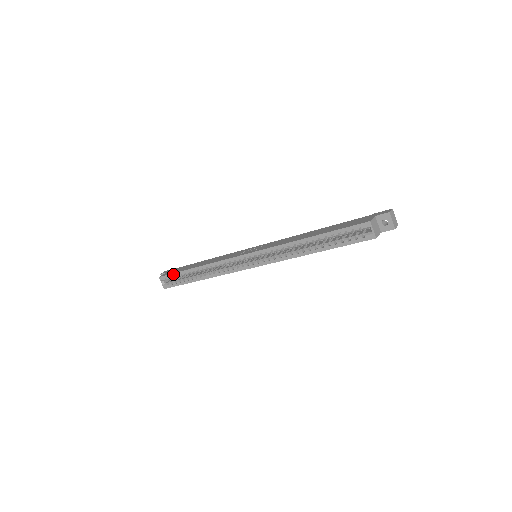
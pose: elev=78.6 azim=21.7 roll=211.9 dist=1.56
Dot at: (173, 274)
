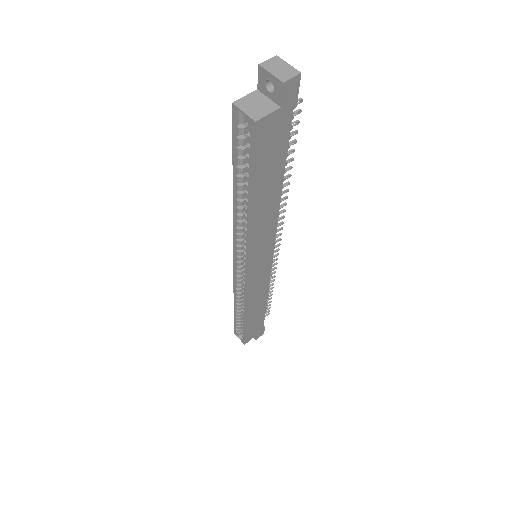
Dot at: (234, 323)
